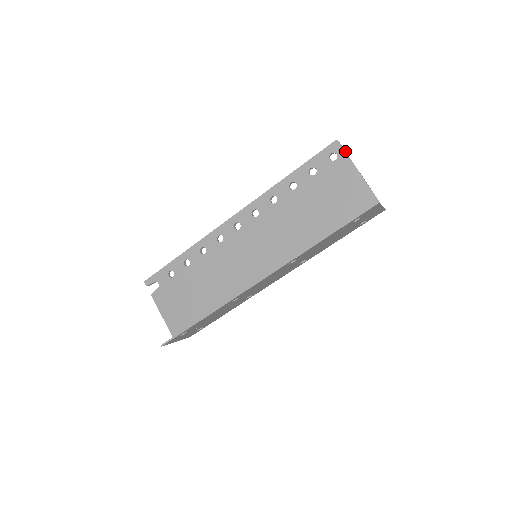
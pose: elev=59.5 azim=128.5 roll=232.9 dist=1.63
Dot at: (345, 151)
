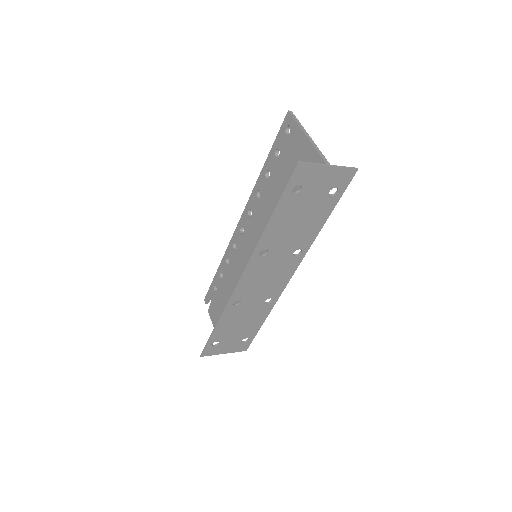
Dot at: (294, 119)
